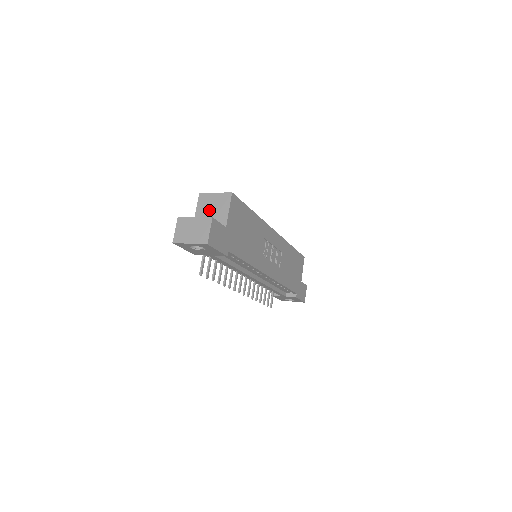
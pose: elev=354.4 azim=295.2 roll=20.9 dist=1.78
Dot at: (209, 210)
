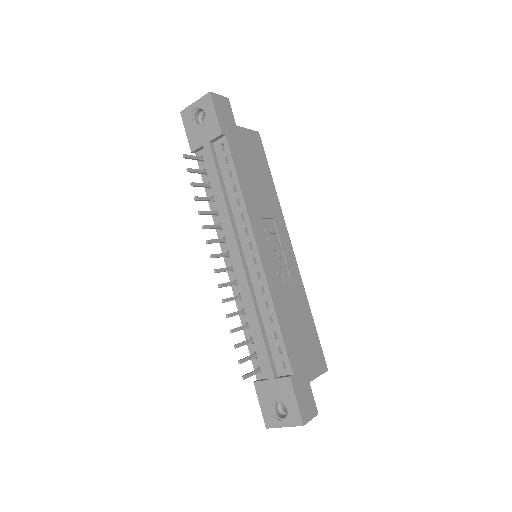
Dot at: occluded
